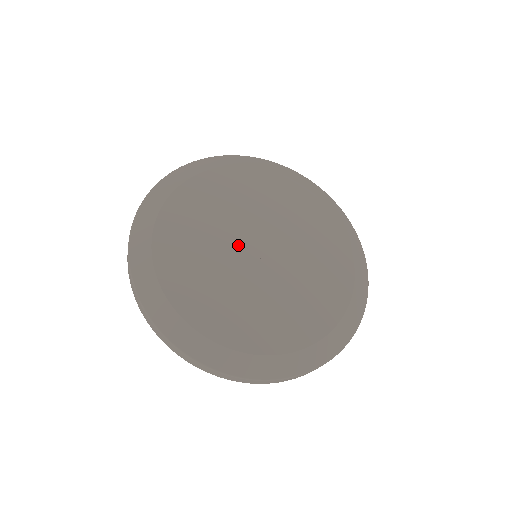
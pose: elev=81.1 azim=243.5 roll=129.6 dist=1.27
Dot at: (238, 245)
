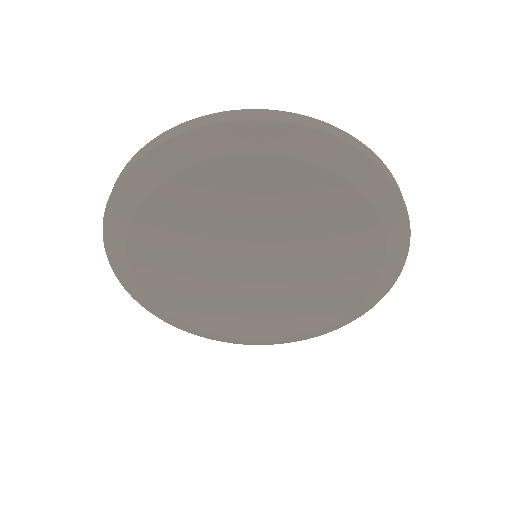
Dot at: (237, 278)
